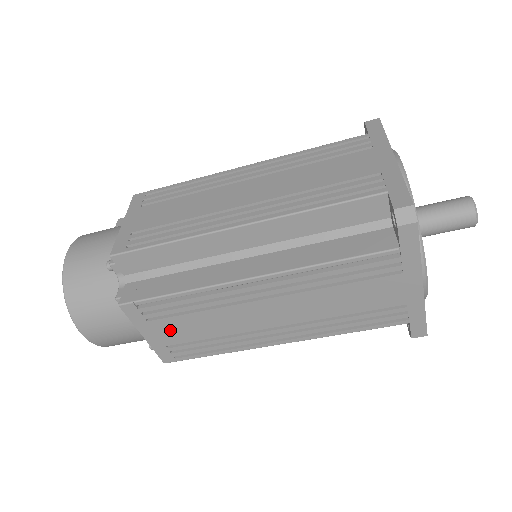
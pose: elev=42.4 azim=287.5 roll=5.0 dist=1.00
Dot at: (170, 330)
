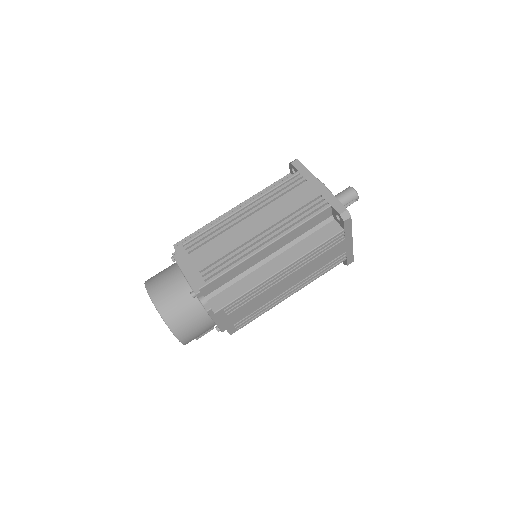
Dot at: (201, 257)
